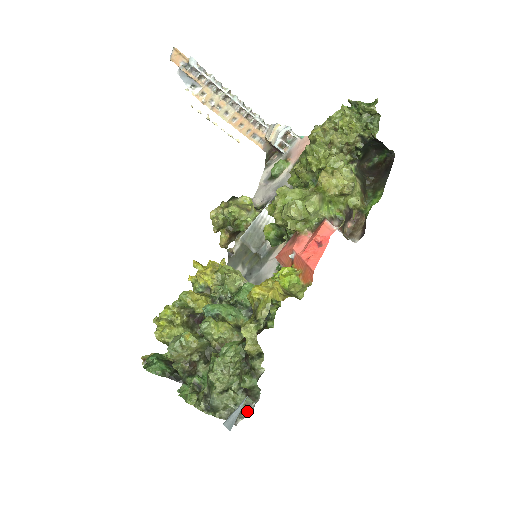
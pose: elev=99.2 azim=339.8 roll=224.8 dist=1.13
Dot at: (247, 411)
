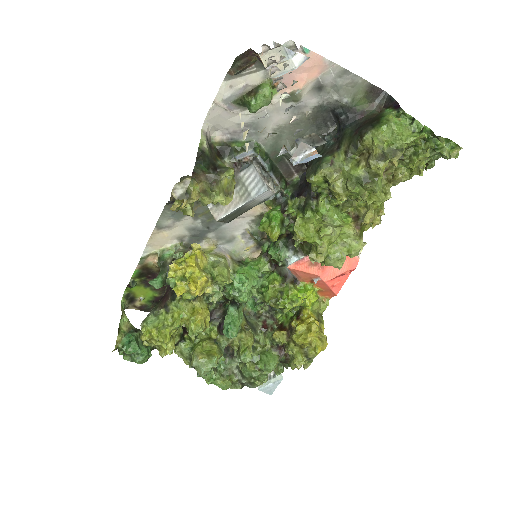
Dot at: occluded
